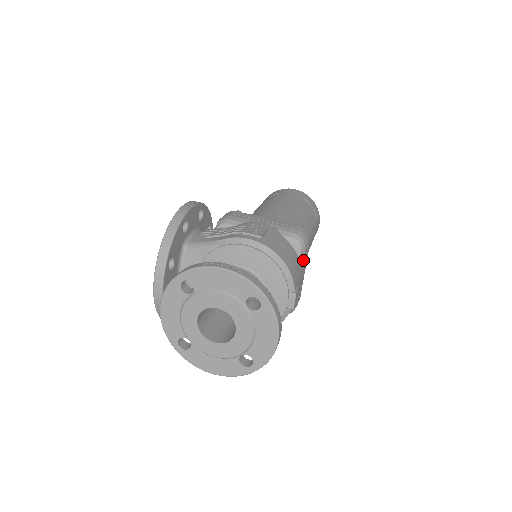
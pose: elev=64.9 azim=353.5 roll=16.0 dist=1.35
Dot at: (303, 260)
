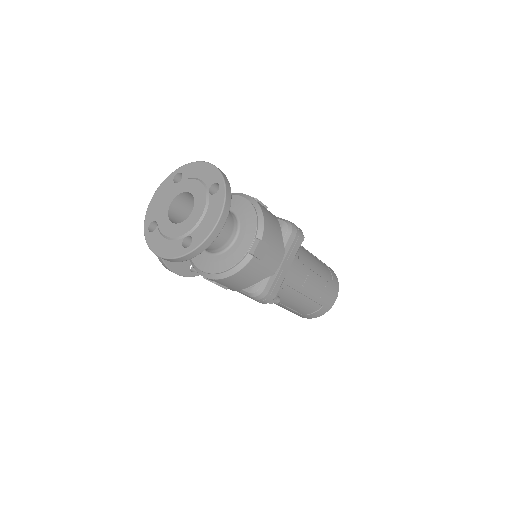
Dot at: (286, 245)
